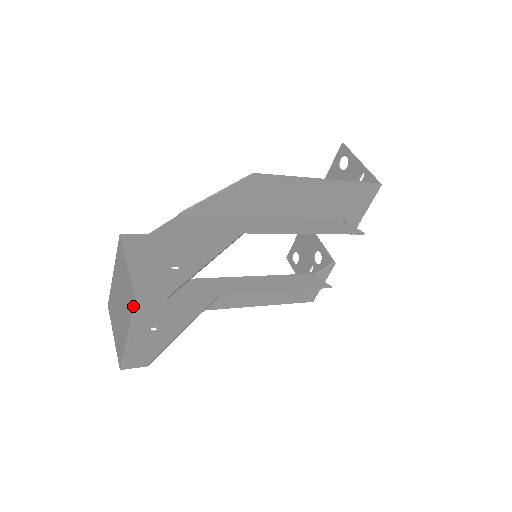
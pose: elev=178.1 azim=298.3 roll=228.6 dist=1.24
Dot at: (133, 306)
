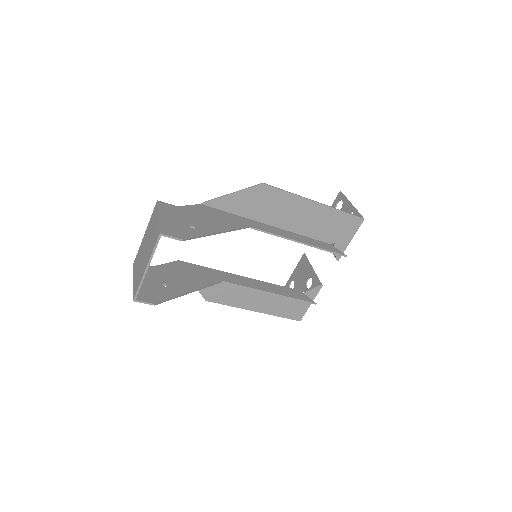
Dot at: (156, 240)
